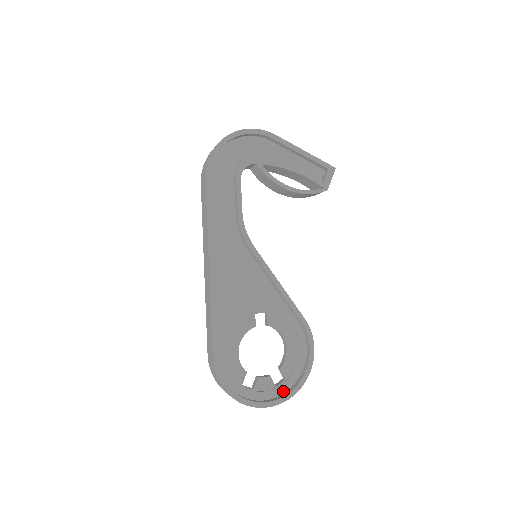
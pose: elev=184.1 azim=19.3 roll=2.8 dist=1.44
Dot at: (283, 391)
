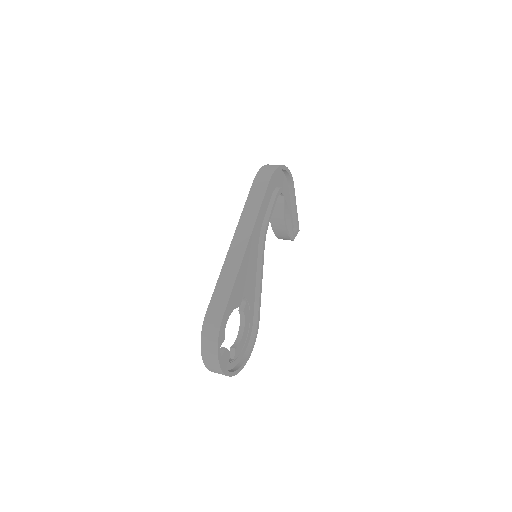
Dot at: (231, 368)
